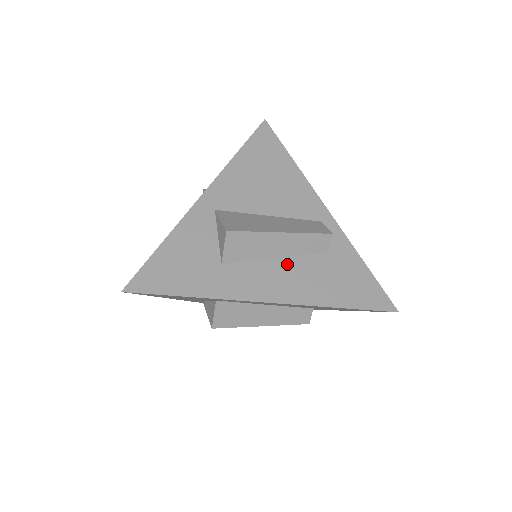
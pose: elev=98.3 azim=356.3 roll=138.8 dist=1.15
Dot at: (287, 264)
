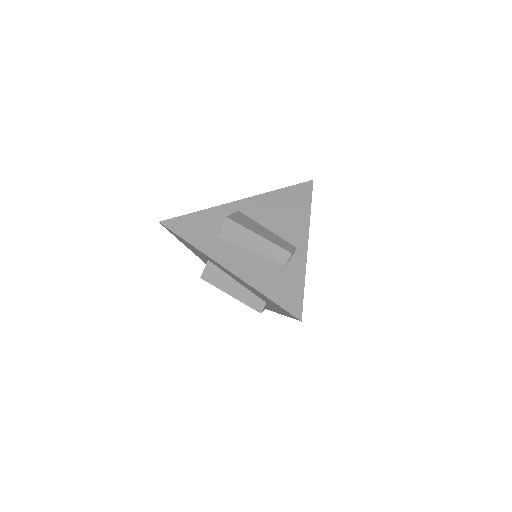
Dot at: (254, 257)
